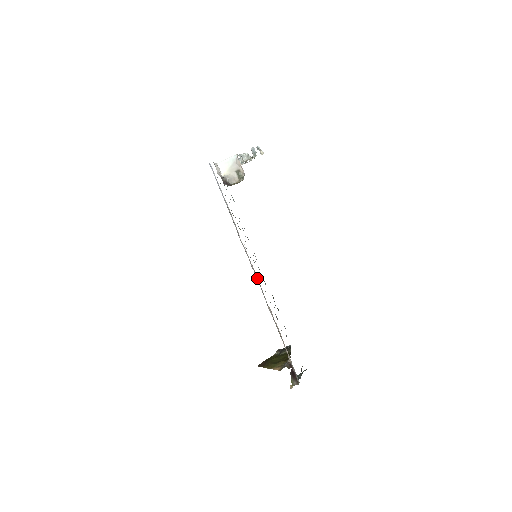
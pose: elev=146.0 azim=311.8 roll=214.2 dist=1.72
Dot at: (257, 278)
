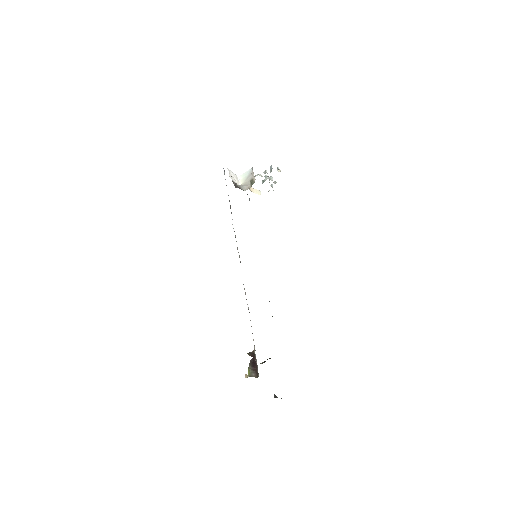
Dot at: (240, 261)
